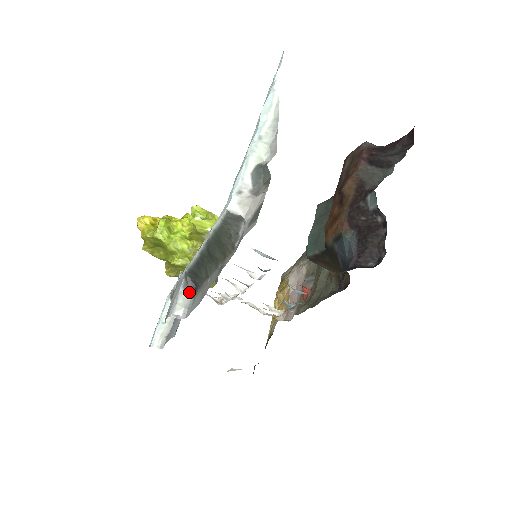
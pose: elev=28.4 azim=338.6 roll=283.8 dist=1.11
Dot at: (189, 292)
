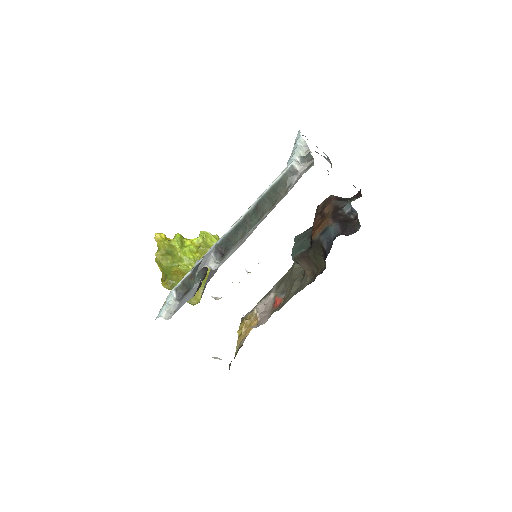
Dot at: (217, 258)
